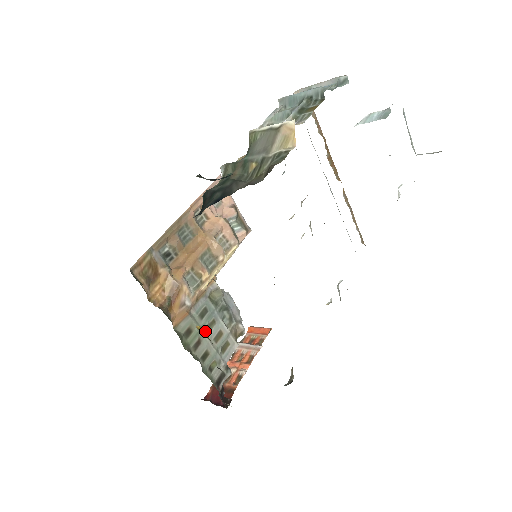
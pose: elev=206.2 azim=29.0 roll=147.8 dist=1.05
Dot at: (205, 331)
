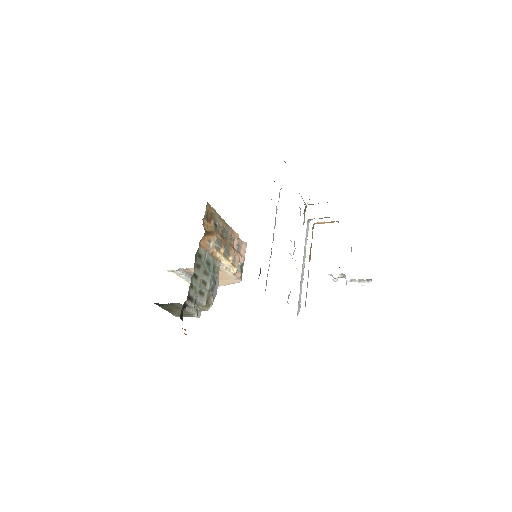
Dot at: (203, 269)
